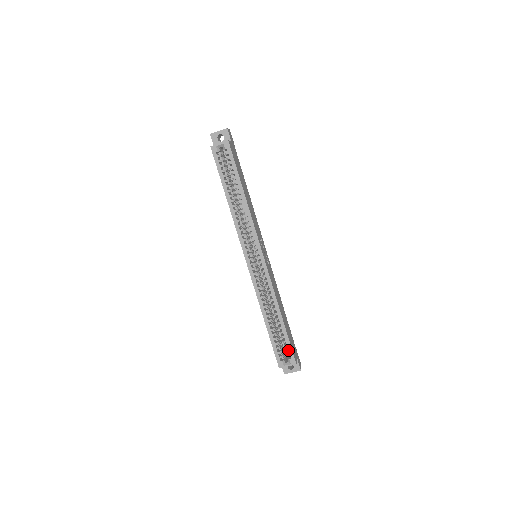
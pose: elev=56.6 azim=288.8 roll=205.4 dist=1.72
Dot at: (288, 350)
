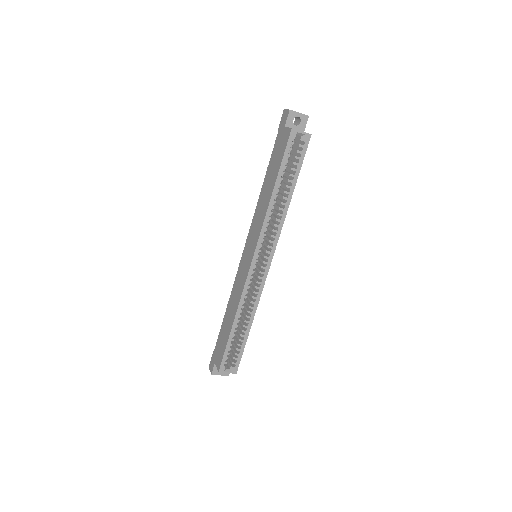
Dot at: (237, 359)
